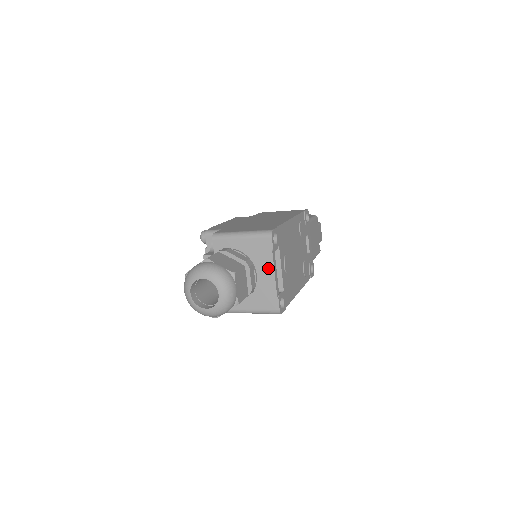
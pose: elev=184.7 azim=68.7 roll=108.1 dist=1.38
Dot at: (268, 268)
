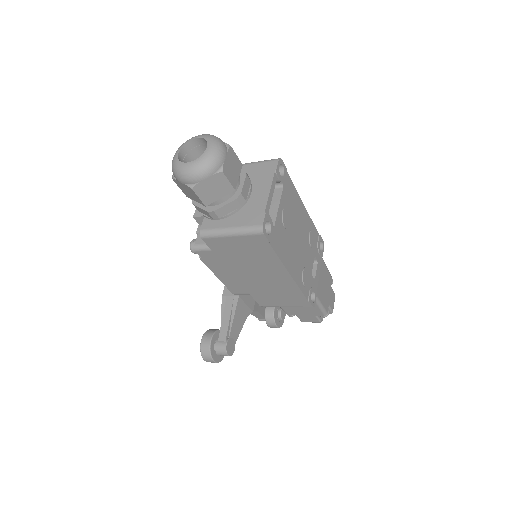
Dot at: (265, 186)
